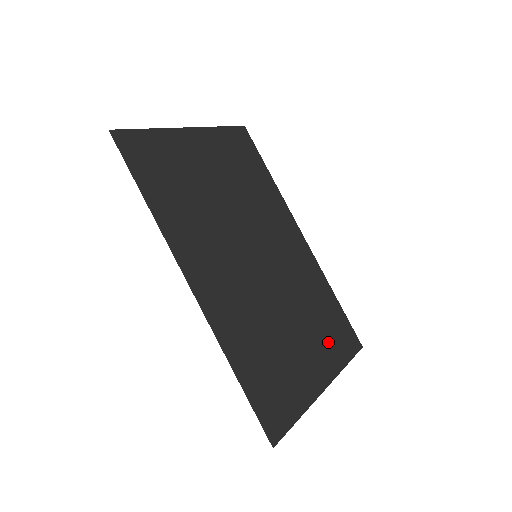
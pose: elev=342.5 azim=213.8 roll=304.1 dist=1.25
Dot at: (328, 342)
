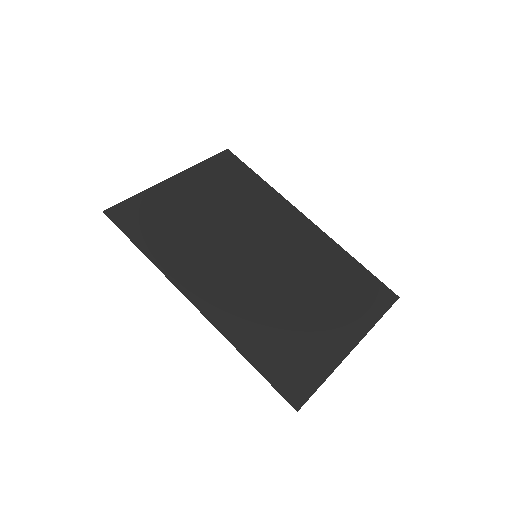
Dot at: (352, 305)
